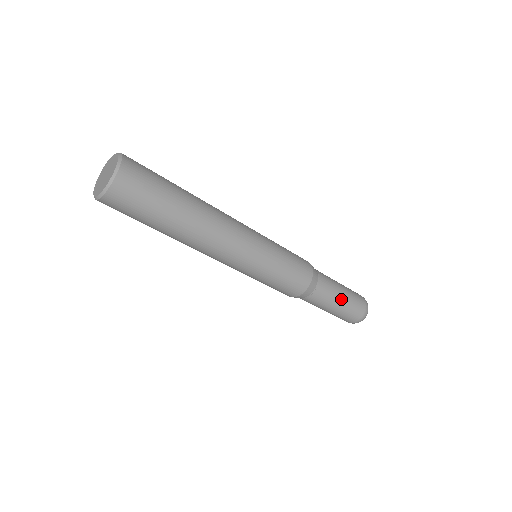
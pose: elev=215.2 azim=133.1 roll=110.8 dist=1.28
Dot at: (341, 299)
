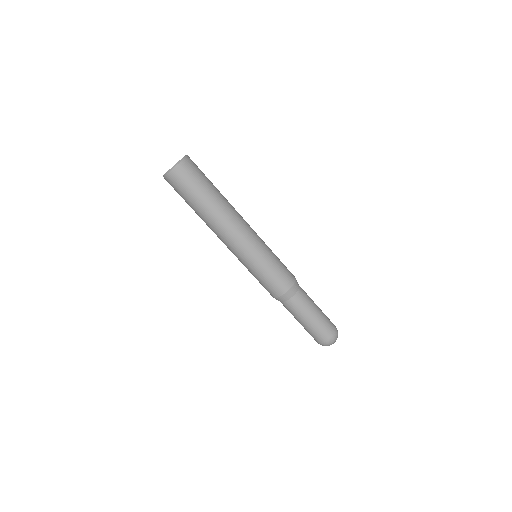
Dot at: (317, 308)
